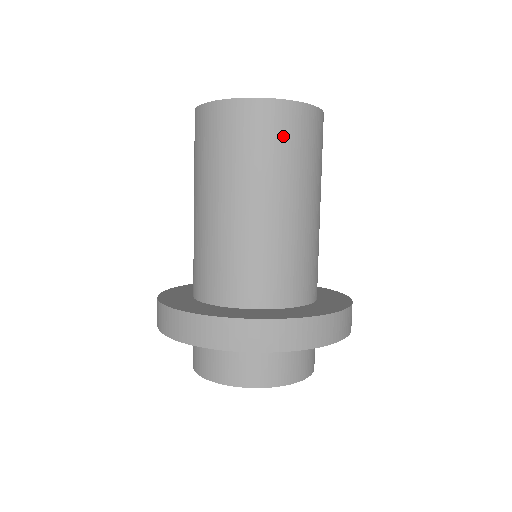
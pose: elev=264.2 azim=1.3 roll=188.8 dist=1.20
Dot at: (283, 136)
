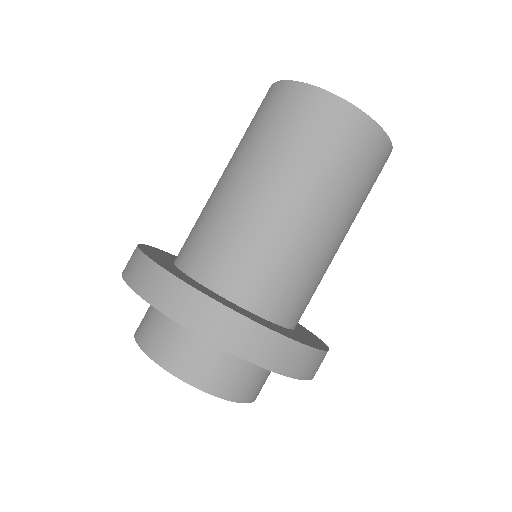
Dot at: (369, 167)
